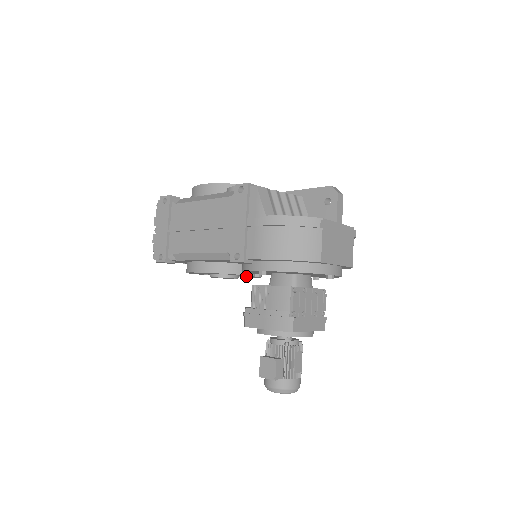
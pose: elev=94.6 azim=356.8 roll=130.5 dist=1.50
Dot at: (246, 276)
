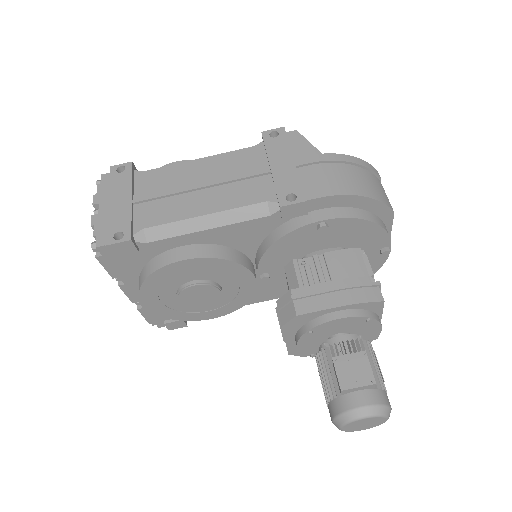
Dot at: (218, 307)
